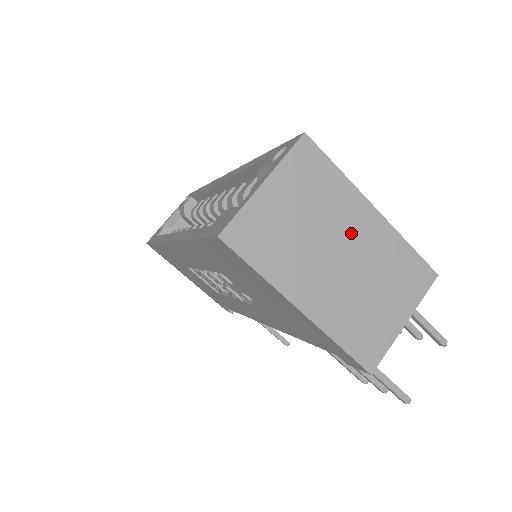
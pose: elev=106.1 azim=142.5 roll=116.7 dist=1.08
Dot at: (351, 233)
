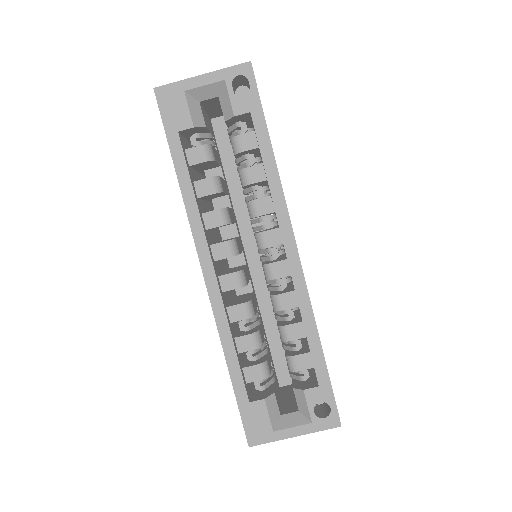
Dot at: occluded
